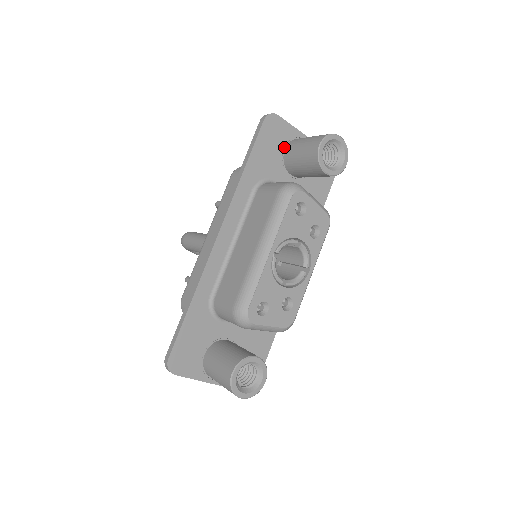
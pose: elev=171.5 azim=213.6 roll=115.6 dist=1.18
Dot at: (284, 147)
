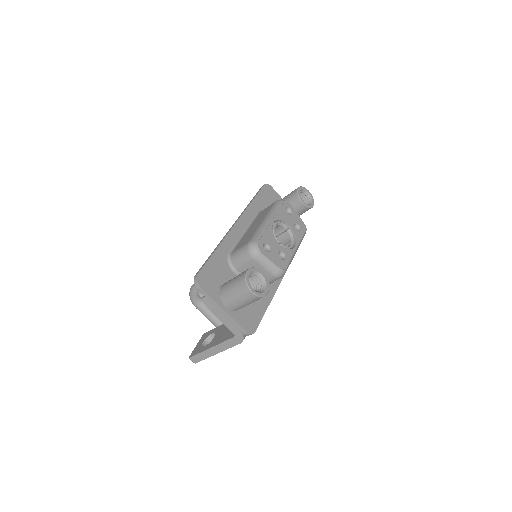
Dot at: occluded
